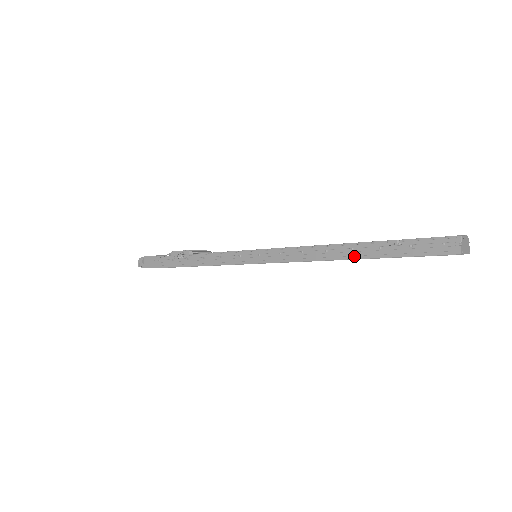
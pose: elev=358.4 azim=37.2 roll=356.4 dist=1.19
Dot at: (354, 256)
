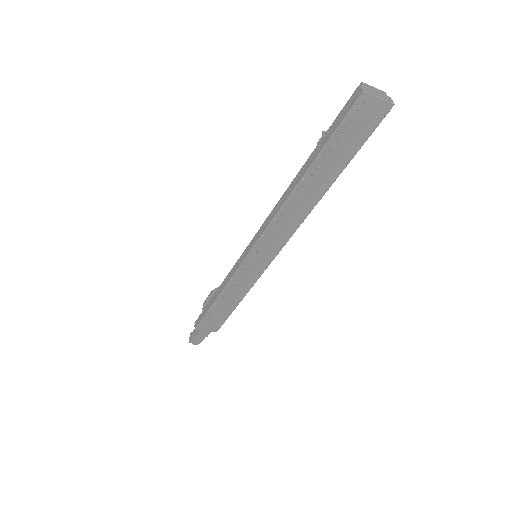
Dot at: (302, 175)
